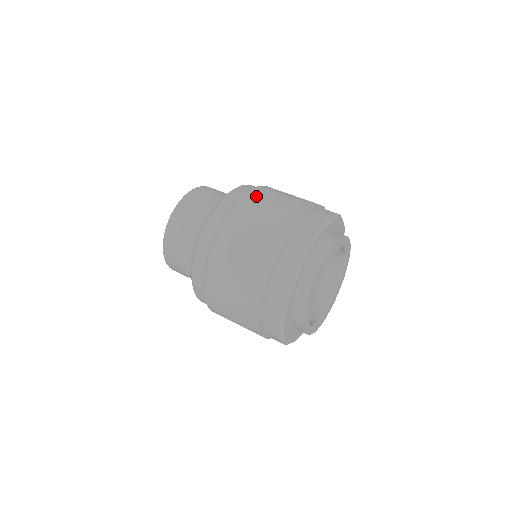
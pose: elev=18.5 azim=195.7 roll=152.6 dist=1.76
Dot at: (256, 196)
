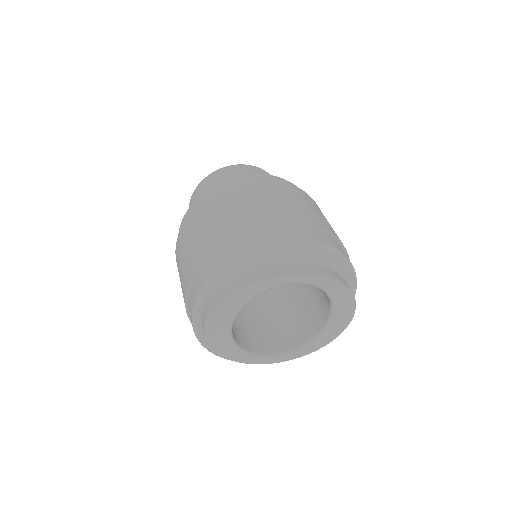
Dot at: (199, 213)
